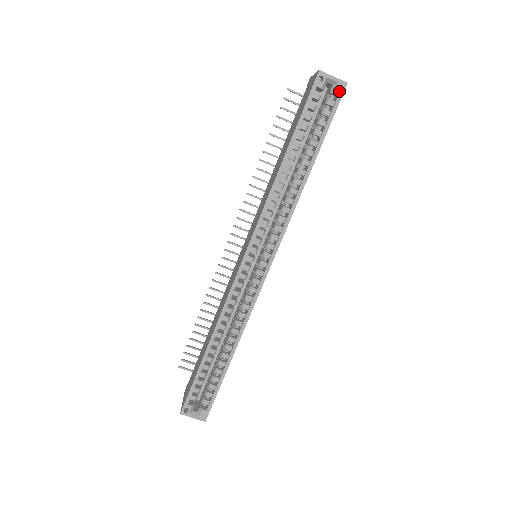
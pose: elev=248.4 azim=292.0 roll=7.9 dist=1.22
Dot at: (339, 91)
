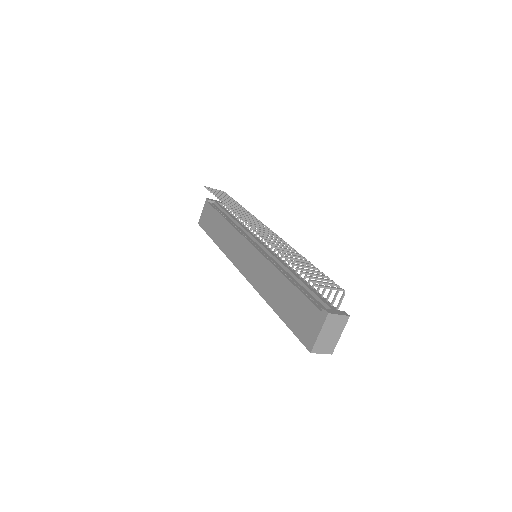
Dot at: occluded
